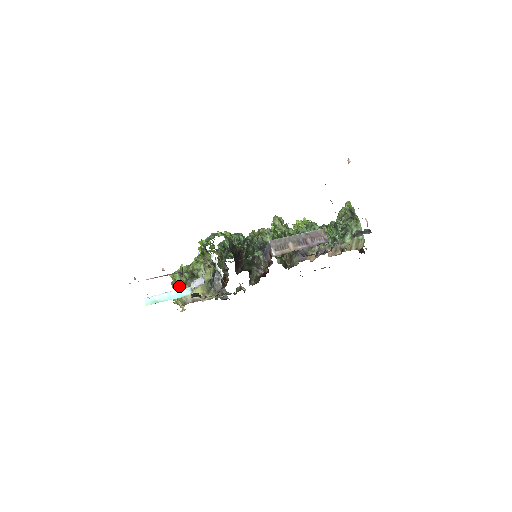
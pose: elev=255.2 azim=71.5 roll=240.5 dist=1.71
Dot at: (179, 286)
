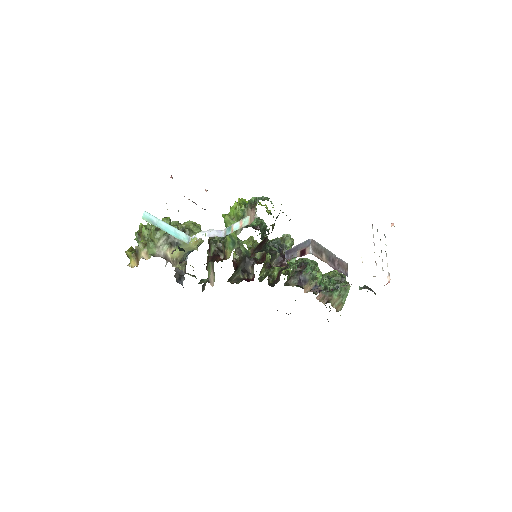
Dot at: (163, 233)
